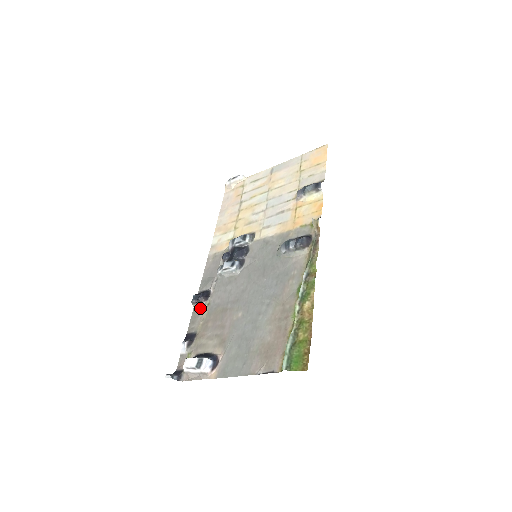
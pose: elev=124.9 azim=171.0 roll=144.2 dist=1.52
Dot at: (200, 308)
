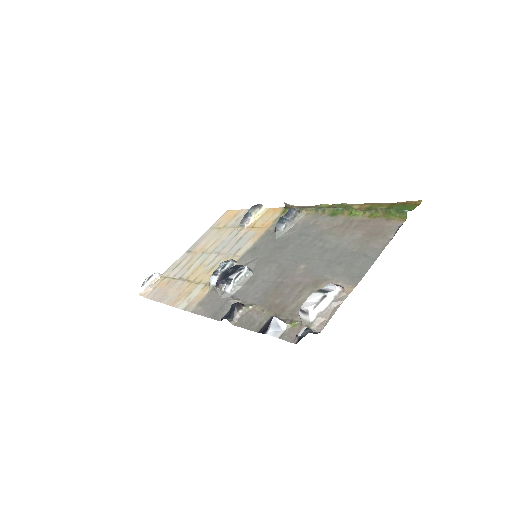
Dot at: (244, 315)
